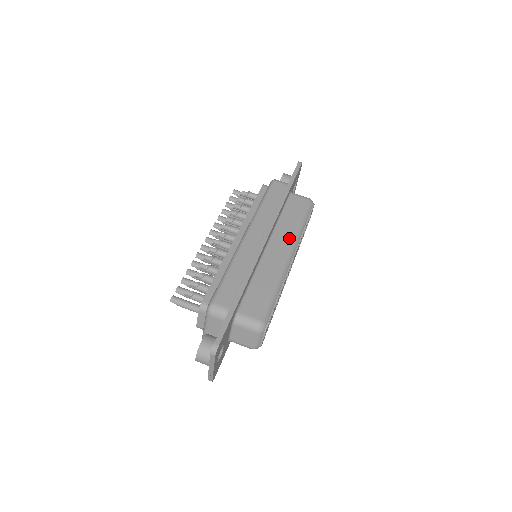
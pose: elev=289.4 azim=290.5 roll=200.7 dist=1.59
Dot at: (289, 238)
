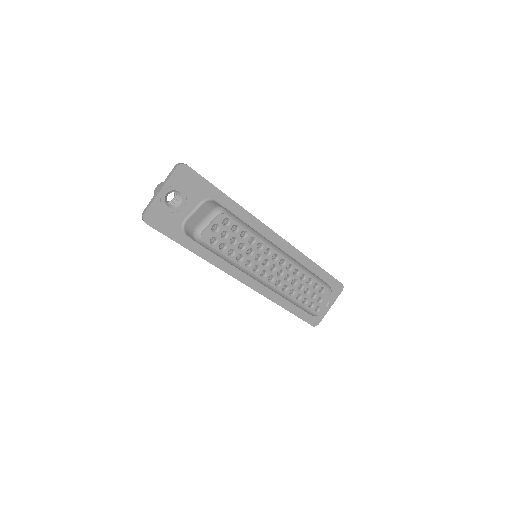
Dot at: occluded
